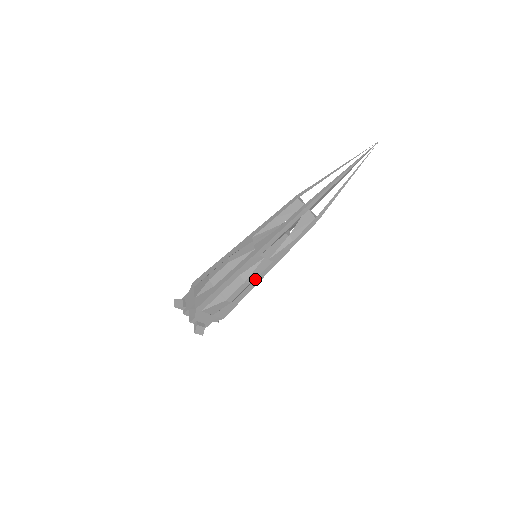
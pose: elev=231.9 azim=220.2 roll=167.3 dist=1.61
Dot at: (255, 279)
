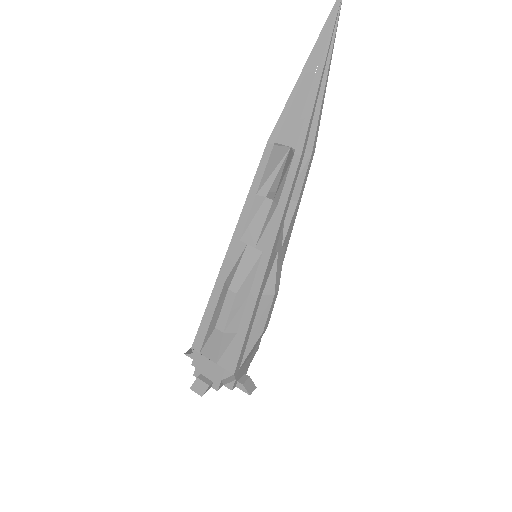
Dot at: (250, 290)
